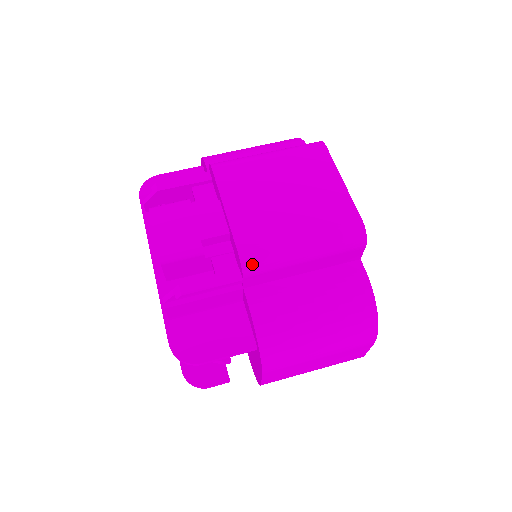
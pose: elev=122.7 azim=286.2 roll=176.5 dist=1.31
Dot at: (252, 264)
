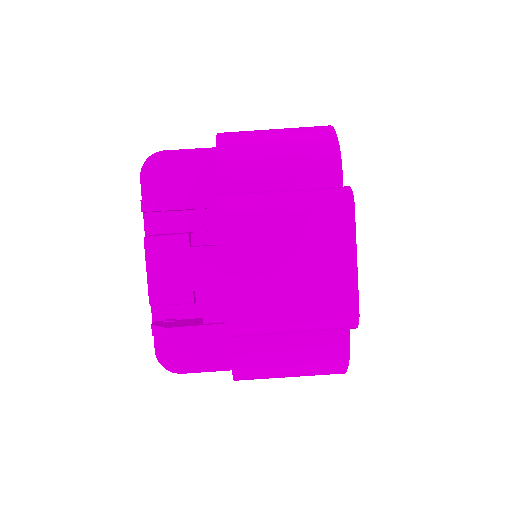
Dot at: (238, 334)
